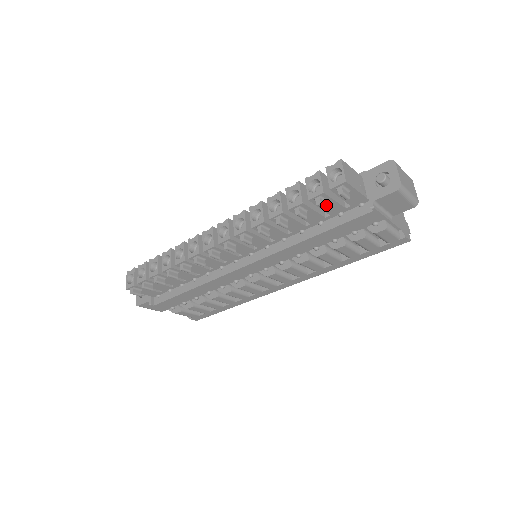
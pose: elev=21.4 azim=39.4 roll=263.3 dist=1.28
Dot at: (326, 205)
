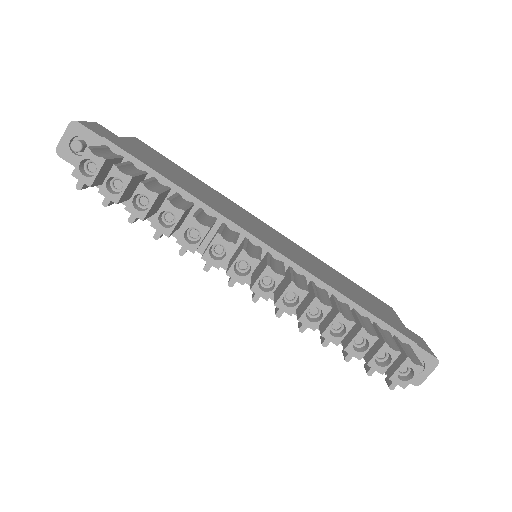
Dot at: occluded
